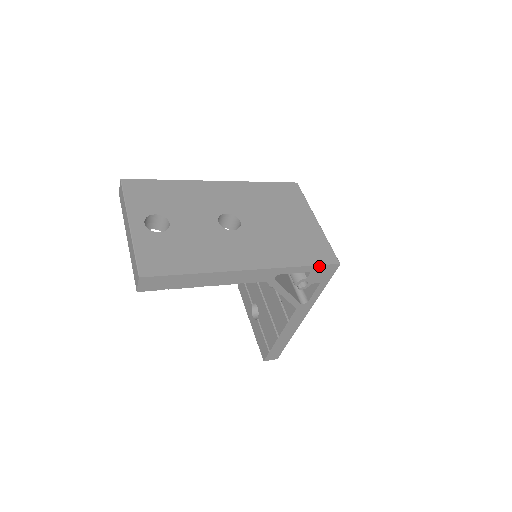
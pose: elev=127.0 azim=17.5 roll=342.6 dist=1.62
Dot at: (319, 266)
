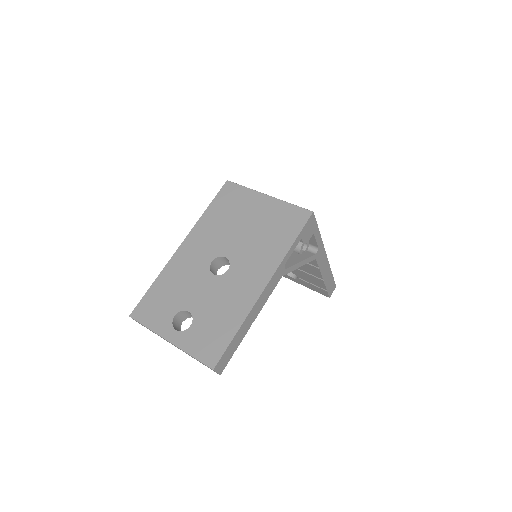
Dot at: (302, 230)
